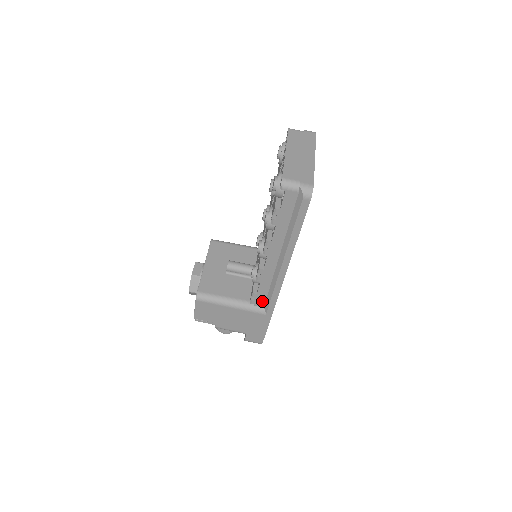
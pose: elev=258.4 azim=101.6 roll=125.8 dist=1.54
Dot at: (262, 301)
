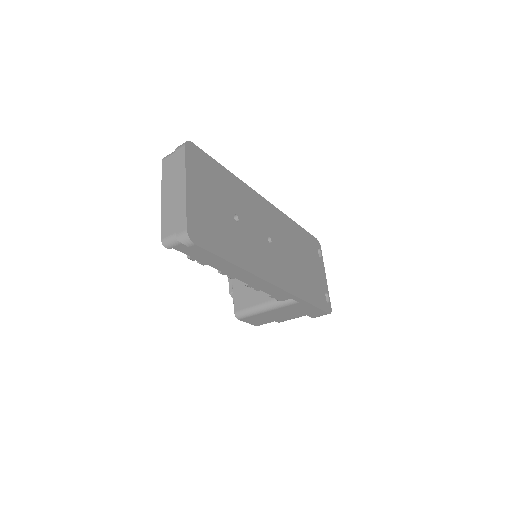
Dot at: (283, 296)
